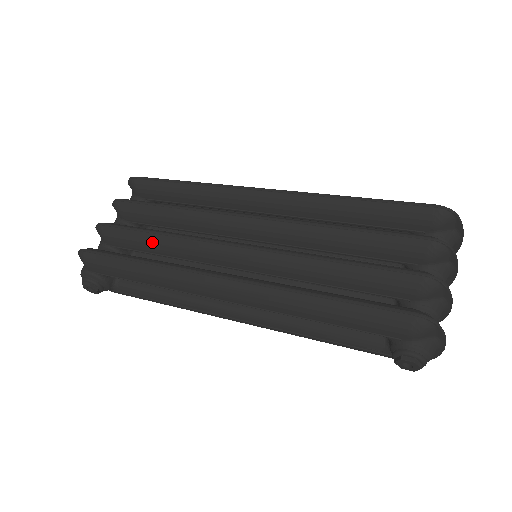
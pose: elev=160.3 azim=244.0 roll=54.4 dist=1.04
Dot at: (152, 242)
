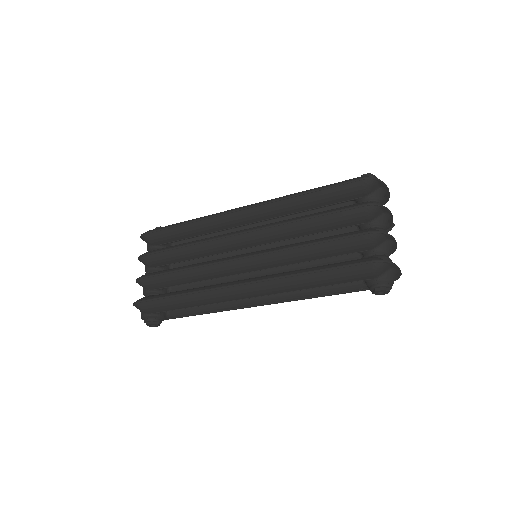
Dot at: (182, 277)
